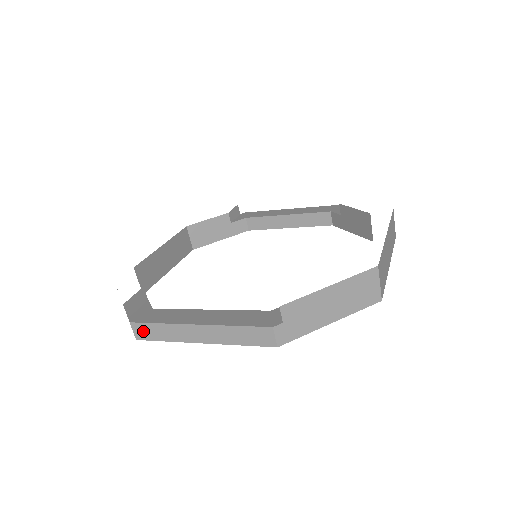
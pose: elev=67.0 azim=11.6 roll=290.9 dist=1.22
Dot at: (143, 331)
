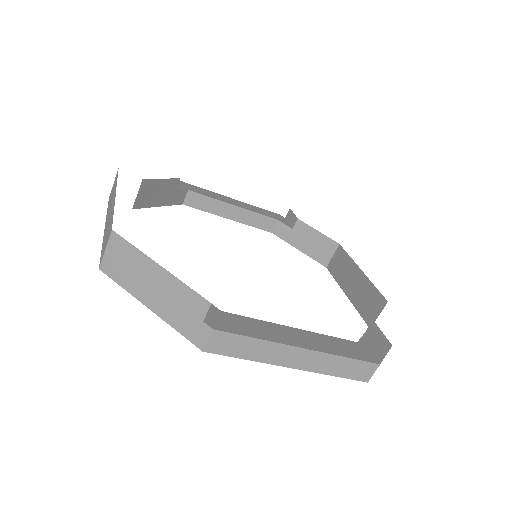
Dot at: (225, 343)
